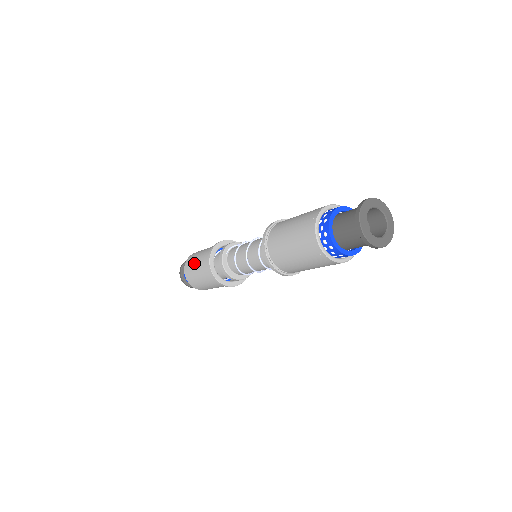
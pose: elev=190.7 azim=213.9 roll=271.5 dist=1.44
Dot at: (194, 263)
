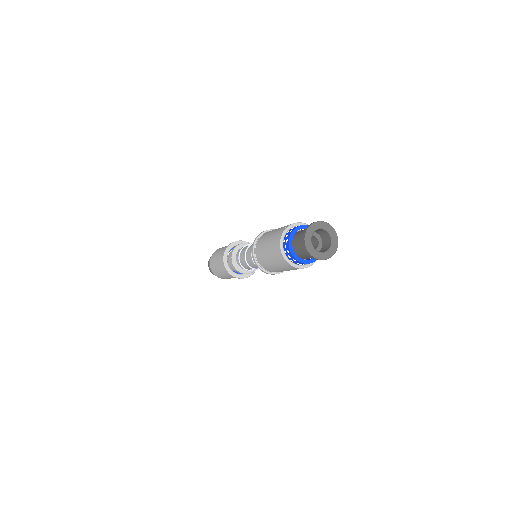
Dot at: occluded
